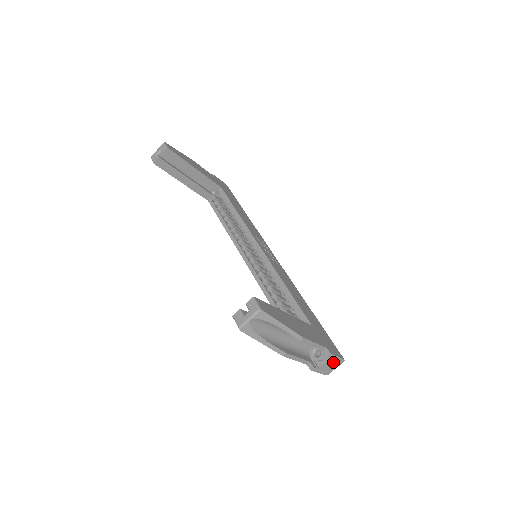
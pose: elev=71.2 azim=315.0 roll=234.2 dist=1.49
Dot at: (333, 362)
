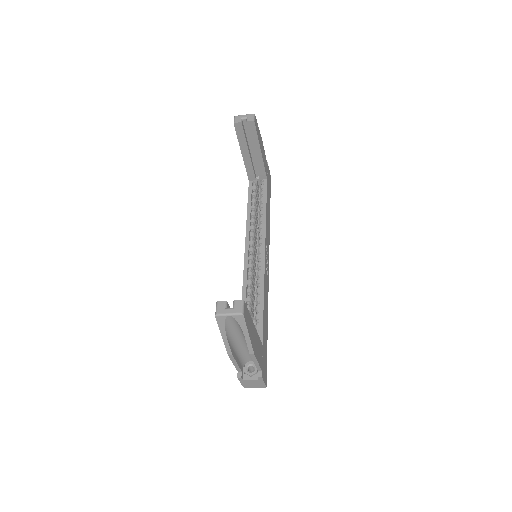
Dot at: (257, 383)
